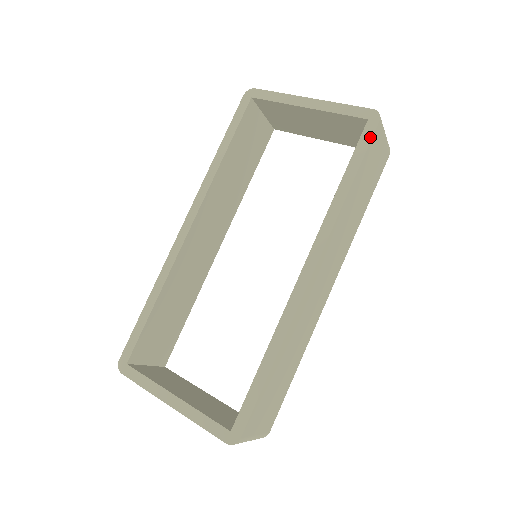
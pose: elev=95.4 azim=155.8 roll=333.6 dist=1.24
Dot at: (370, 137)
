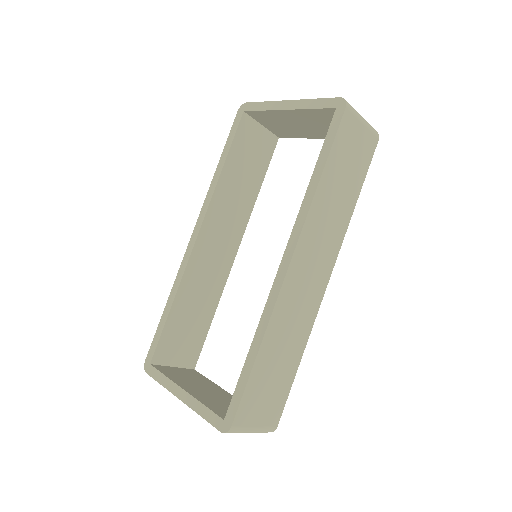
Dot at: (338, 124)
